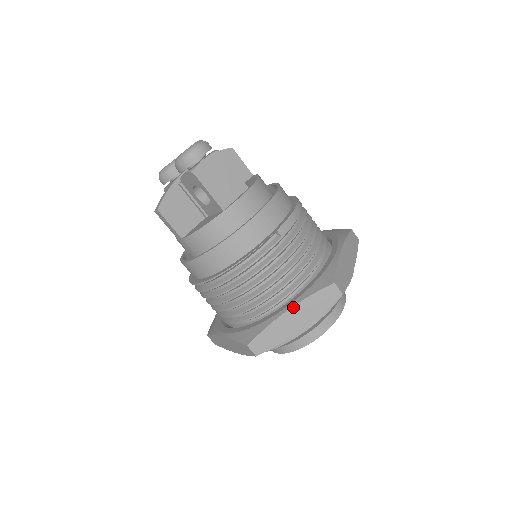
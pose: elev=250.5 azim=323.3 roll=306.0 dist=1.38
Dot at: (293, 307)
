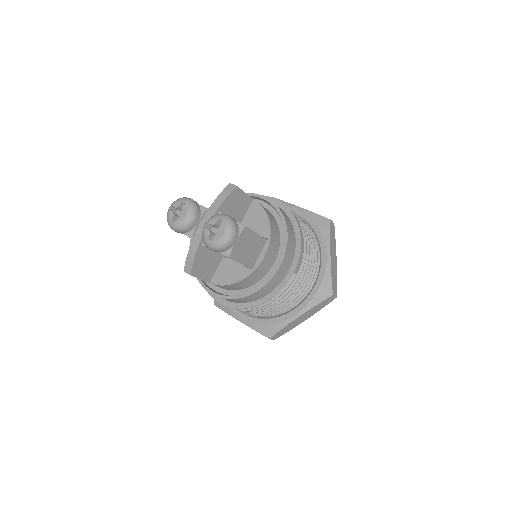
Dot at: (303, 314)
